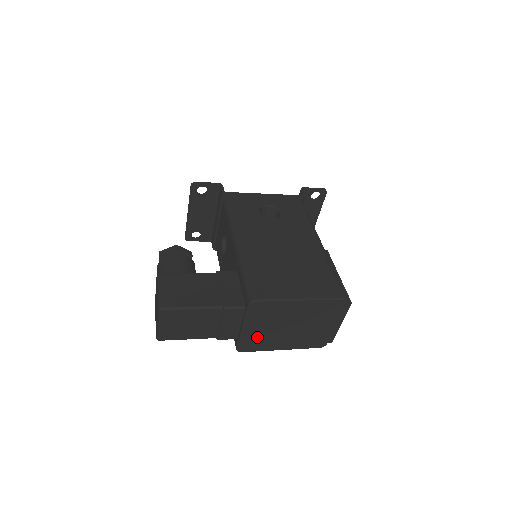
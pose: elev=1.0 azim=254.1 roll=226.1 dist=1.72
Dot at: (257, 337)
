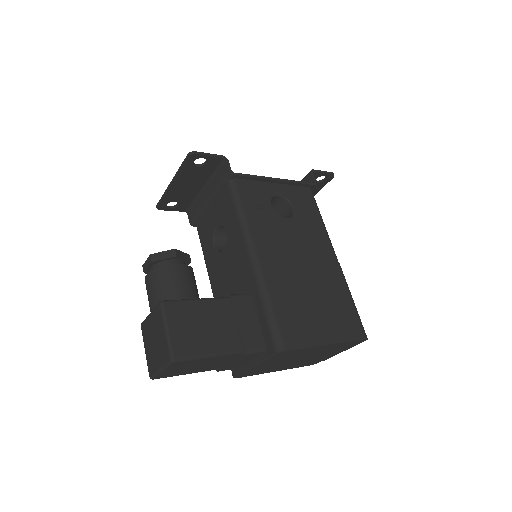
Dot at: (262, 368)
